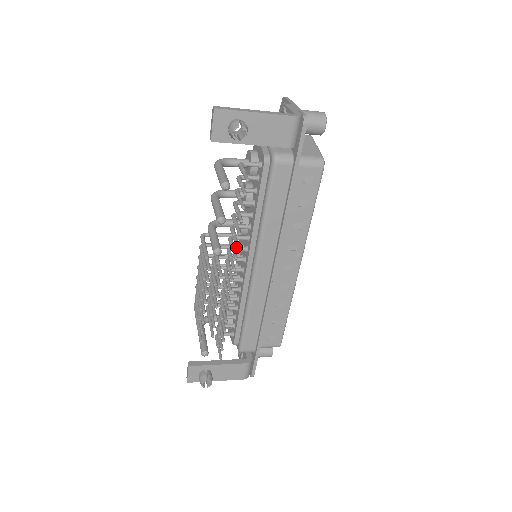
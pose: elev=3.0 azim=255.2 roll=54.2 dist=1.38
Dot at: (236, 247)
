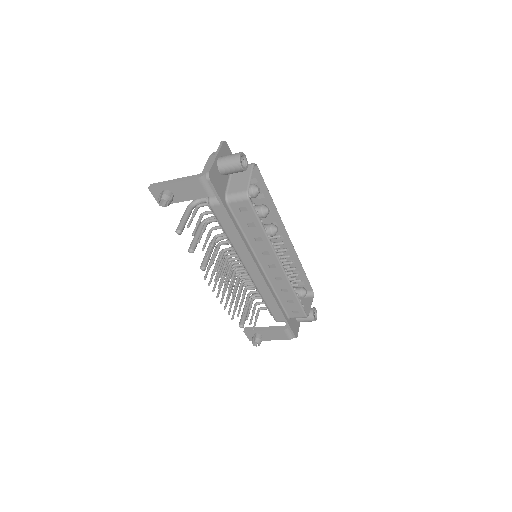
Dot at: (232, 255)
